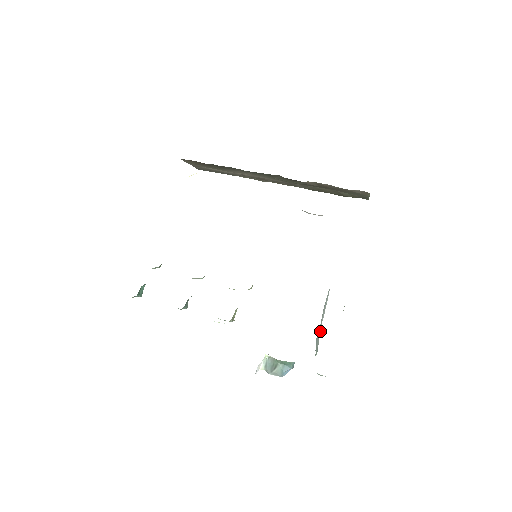
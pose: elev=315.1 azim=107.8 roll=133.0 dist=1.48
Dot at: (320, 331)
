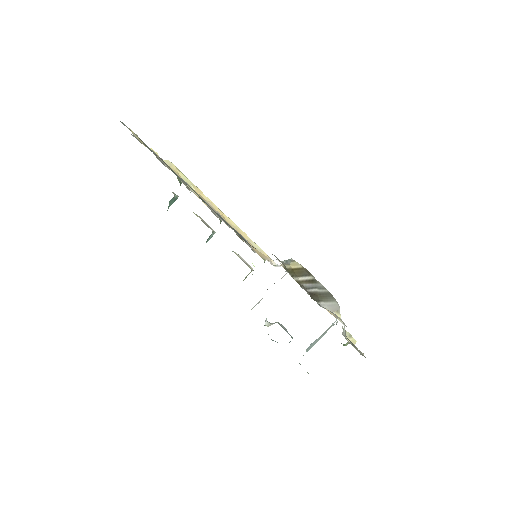
Dot at: occluded
